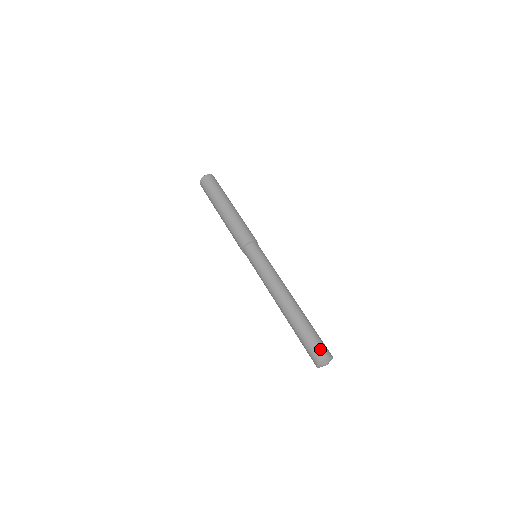
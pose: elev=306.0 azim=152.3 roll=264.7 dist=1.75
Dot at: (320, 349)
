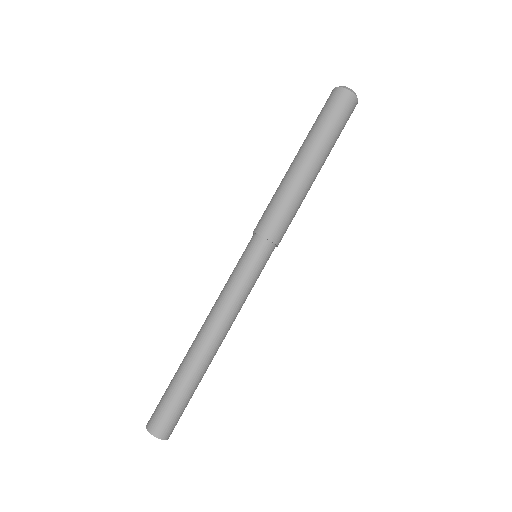
Dot at: (156, 419)
